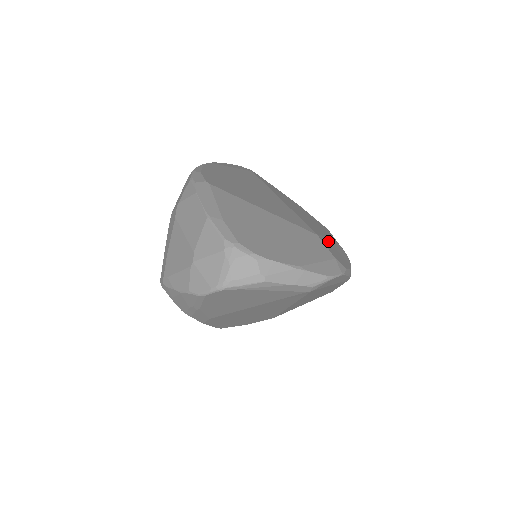
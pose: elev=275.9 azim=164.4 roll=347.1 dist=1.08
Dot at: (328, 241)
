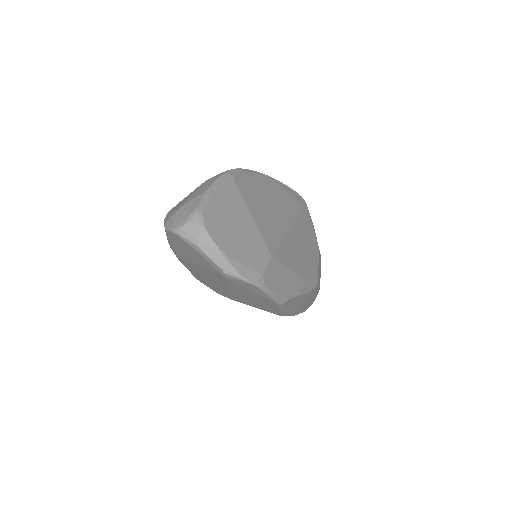
Dot at: (283, 270)
